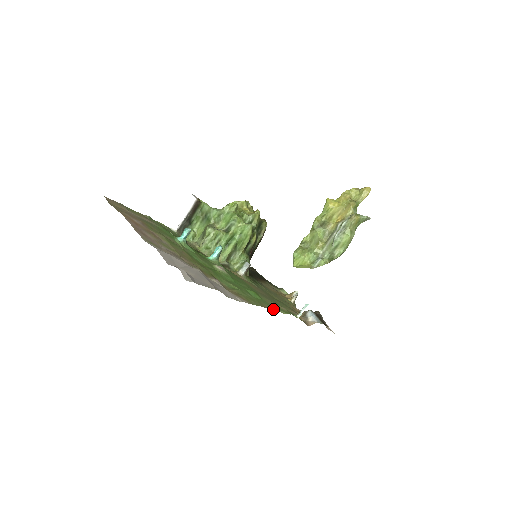
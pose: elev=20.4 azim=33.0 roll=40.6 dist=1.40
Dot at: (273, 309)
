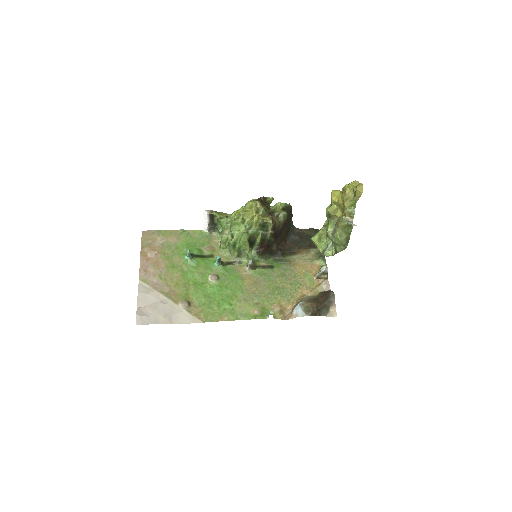
Dot at: (232, 319)
